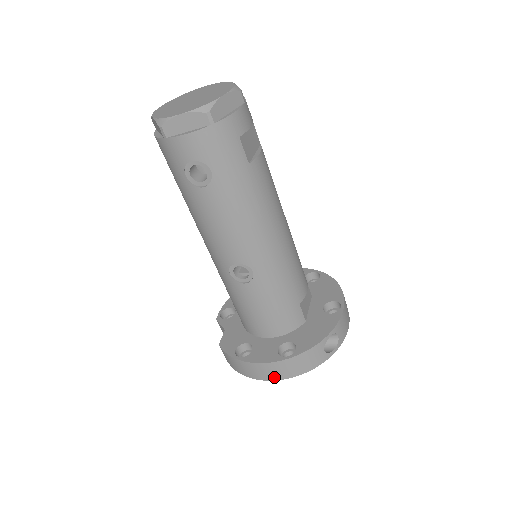
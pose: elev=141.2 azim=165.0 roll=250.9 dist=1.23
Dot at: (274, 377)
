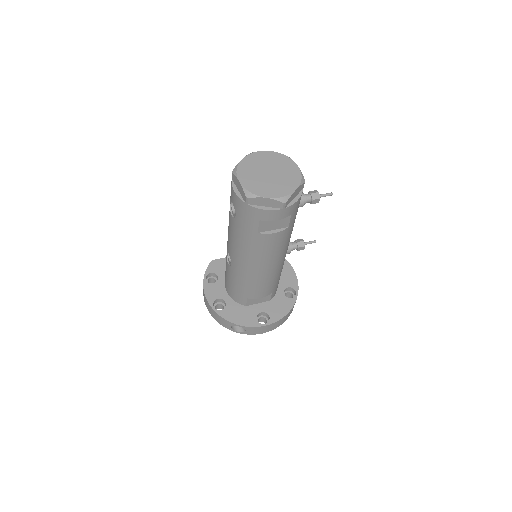
Dot at: (206, 304)
